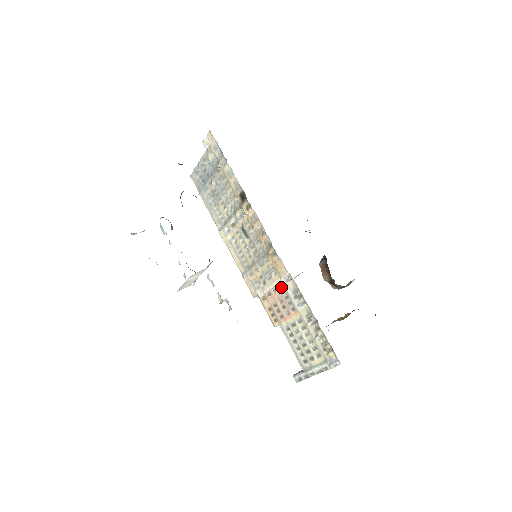
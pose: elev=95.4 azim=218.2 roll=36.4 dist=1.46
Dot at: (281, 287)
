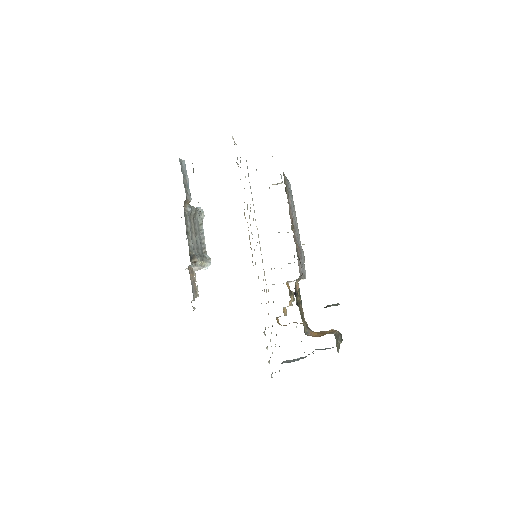
Dot at: occluded
